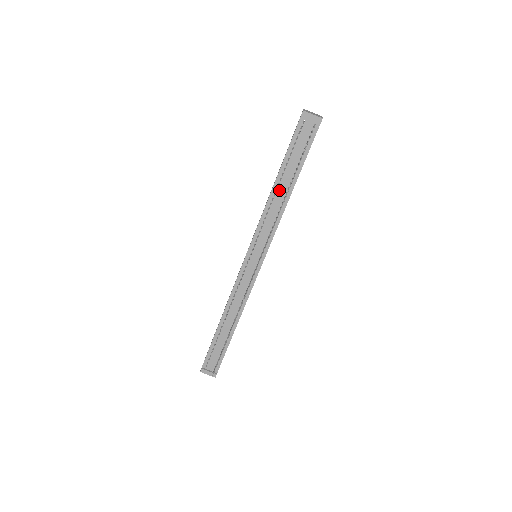
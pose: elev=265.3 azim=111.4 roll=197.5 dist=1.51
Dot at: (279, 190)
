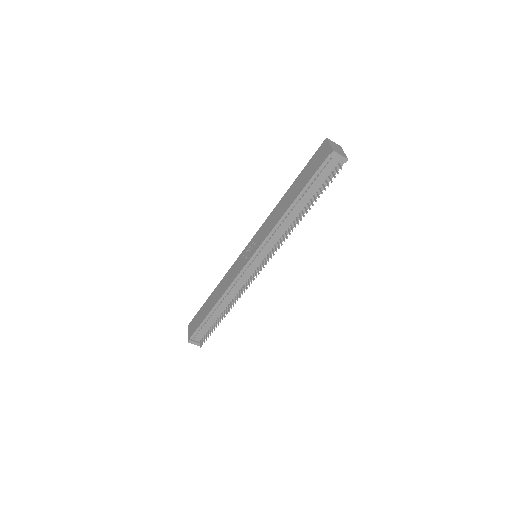
Dot at: (293, 211)
